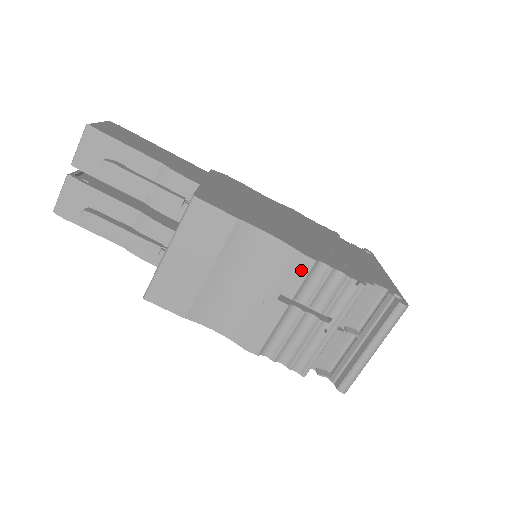
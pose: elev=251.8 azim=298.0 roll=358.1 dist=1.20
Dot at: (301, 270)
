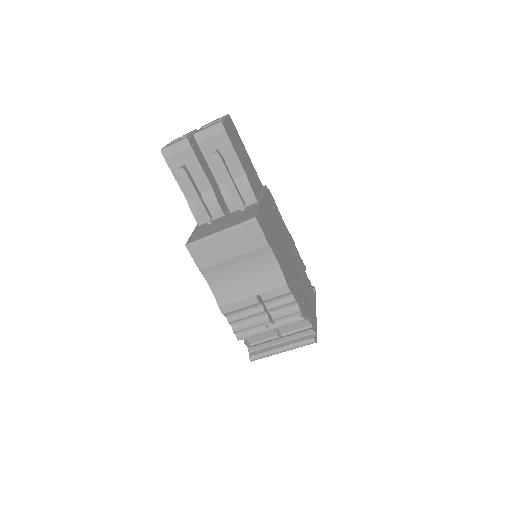
Dot at: (280, 291)
